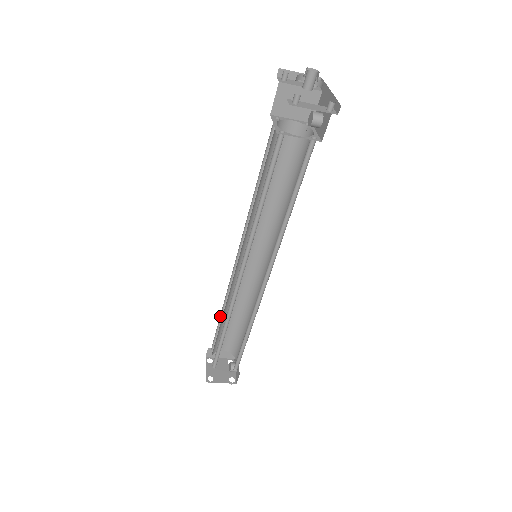
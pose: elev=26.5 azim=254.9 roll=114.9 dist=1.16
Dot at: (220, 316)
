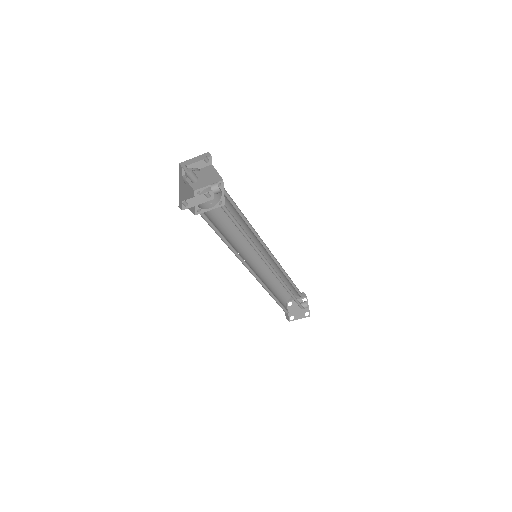
Dot at: occluded
